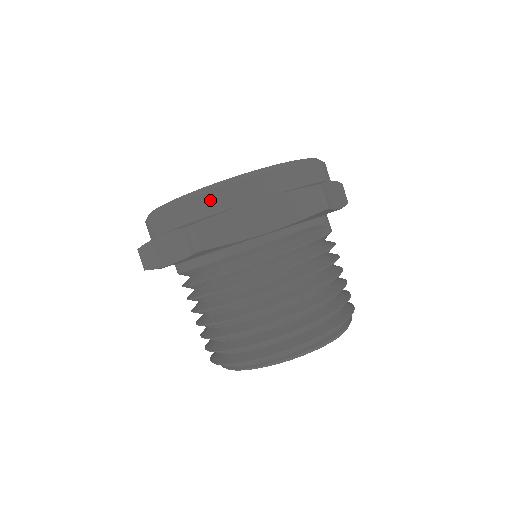
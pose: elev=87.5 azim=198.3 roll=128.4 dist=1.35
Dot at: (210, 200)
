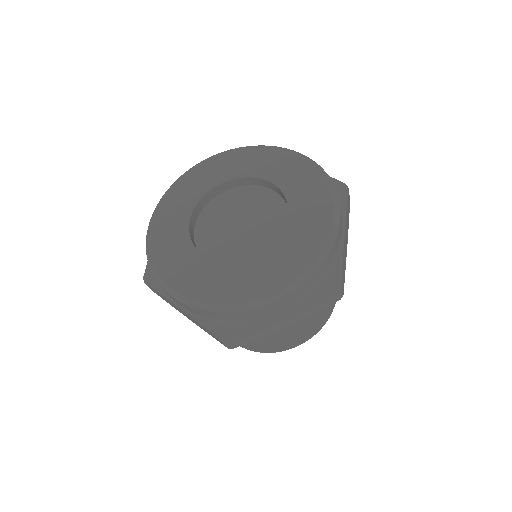
Dot at: (239, 316)
